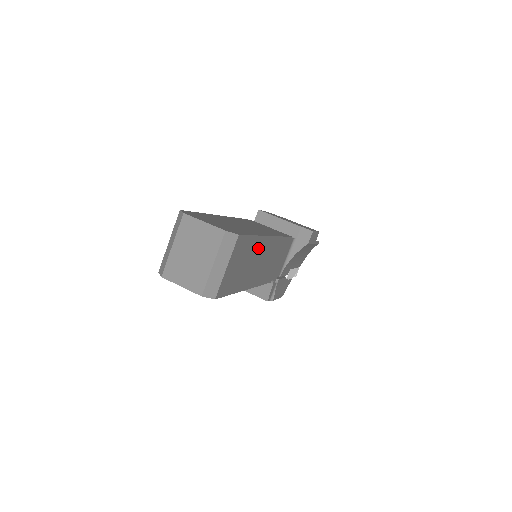
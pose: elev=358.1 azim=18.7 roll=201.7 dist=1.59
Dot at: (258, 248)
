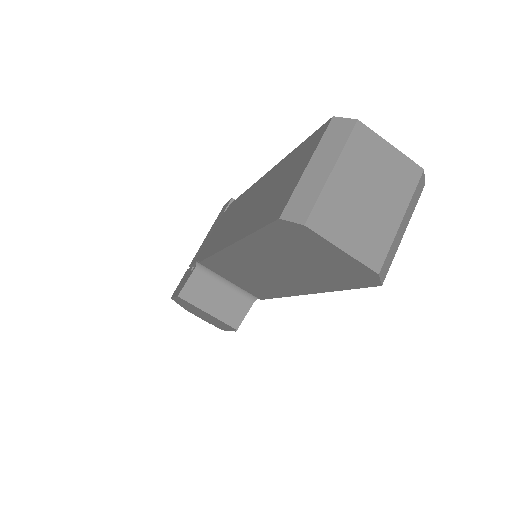
Dot at: occluded
